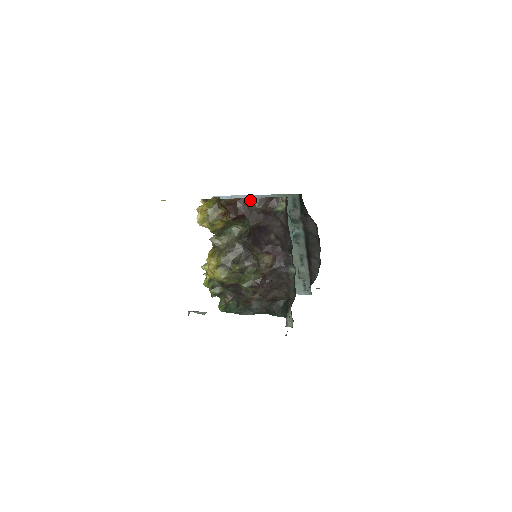
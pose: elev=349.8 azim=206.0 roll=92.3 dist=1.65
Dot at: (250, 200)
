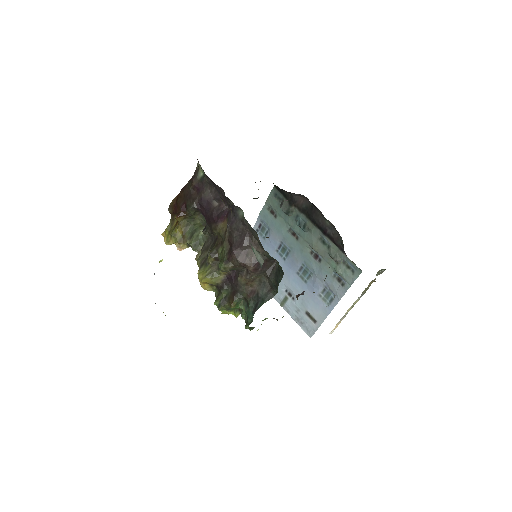
Dot at: (183, 190)
